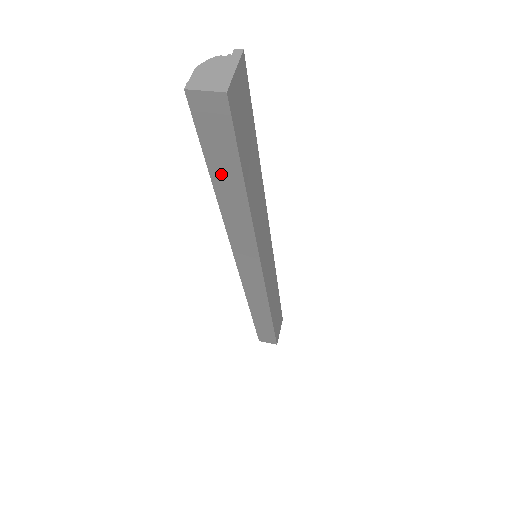
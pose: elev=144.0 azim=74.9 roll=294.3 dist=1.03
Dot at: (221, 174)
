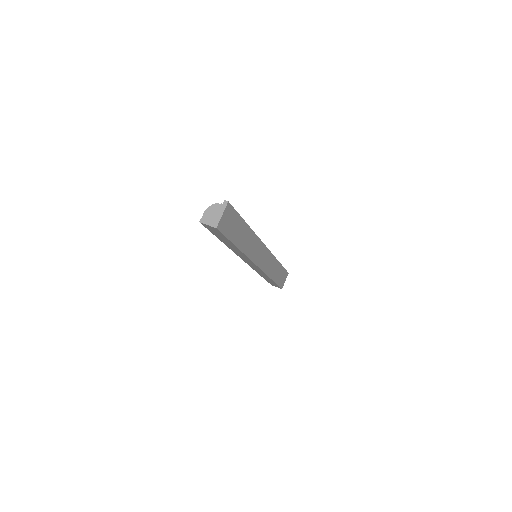
Dot at: (223, 240)
